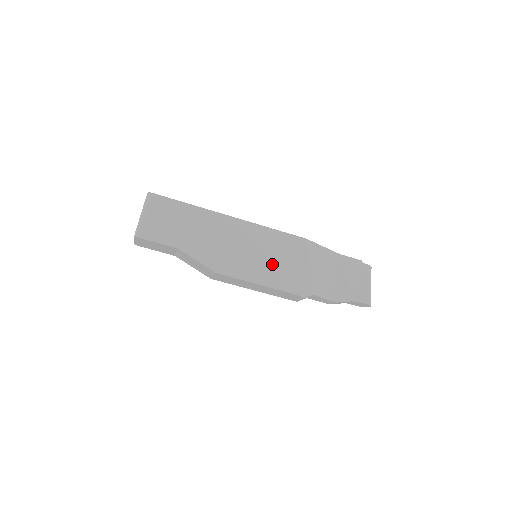
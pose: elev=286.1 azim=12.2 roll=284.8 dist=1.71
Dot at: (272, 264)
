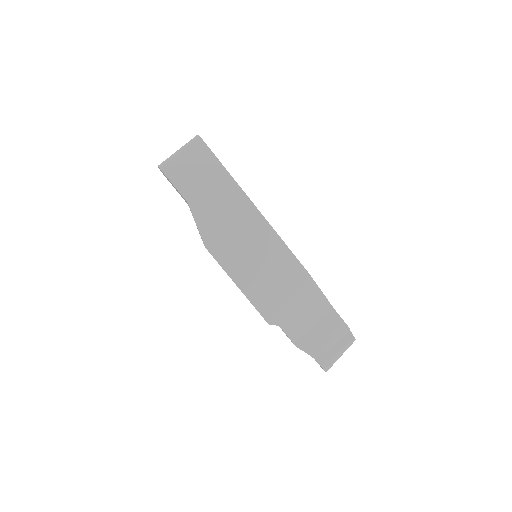
Dot at: (261, 275)
